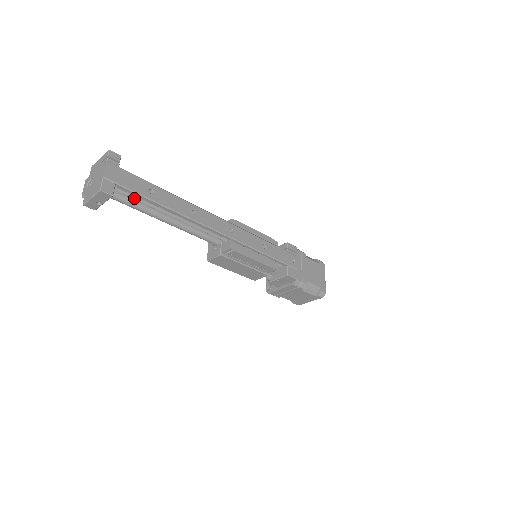
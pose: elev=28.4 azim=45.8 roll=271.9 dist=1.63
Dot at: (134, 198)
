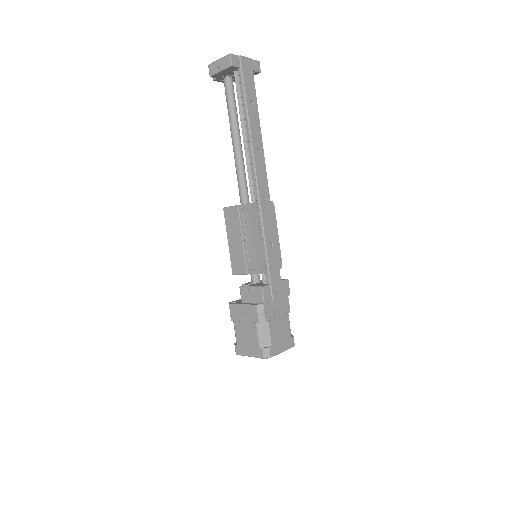
Dot at: (238, 94)
